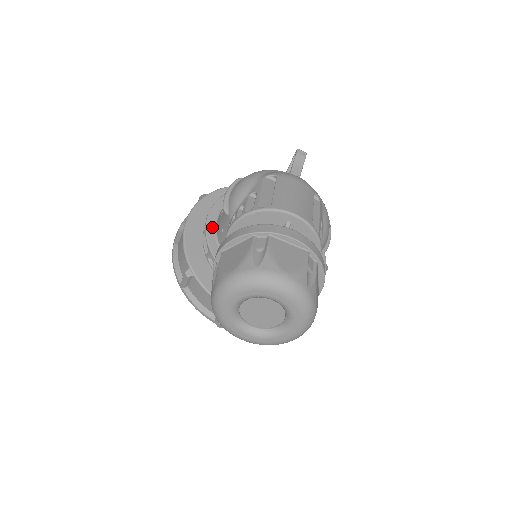
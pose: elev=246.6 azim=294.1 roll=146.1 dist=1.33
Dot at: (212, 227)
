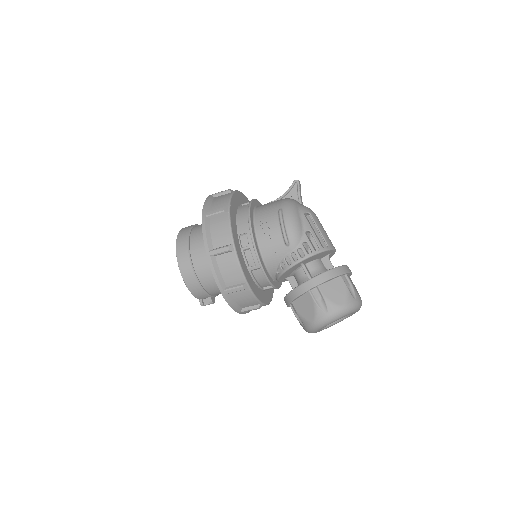
Dot at: (257, 247)
